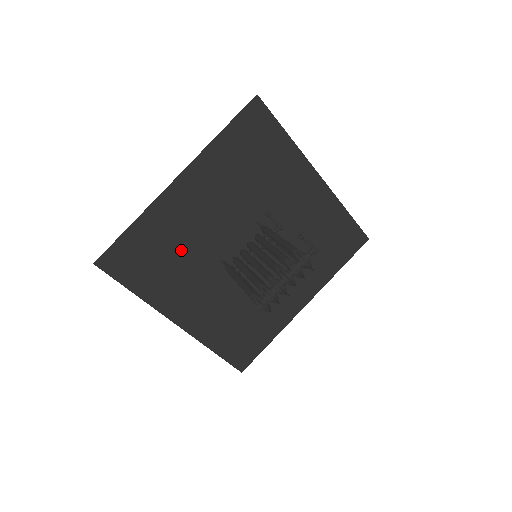
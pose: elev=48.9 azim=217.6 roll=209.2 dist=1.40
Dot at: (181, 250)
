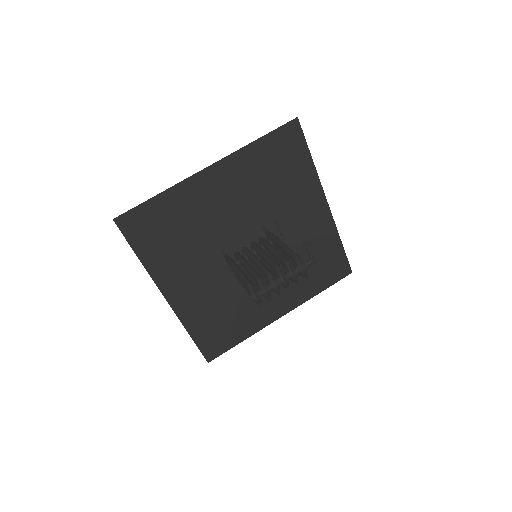
Dot at: (192, 231)
